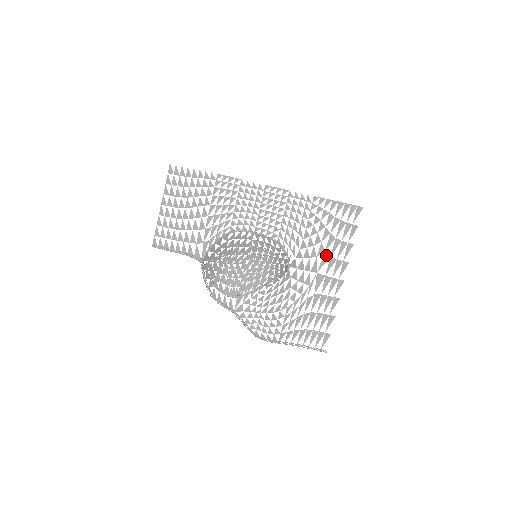
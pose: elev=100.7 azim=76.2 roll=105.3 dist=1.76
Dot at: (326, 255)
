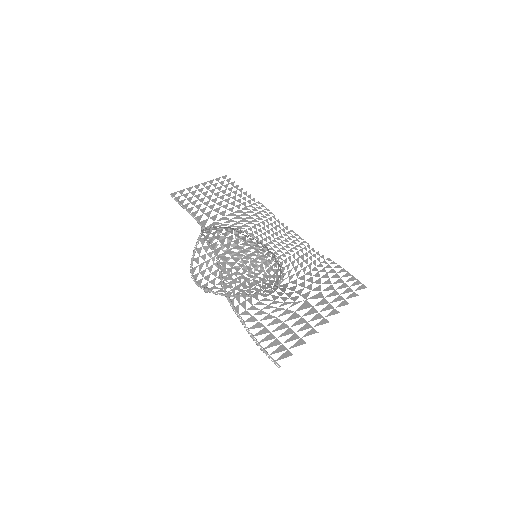
Dot at: (321, 294)
